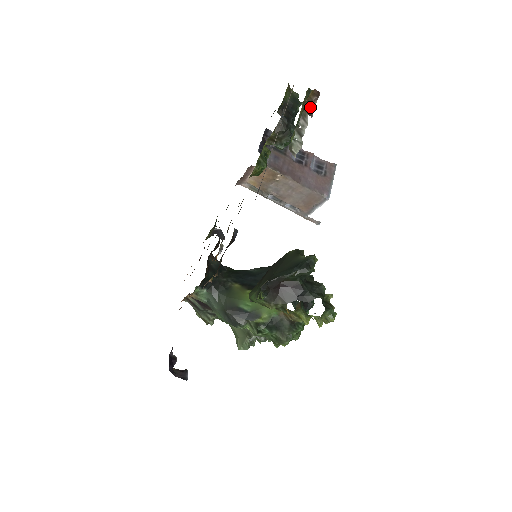
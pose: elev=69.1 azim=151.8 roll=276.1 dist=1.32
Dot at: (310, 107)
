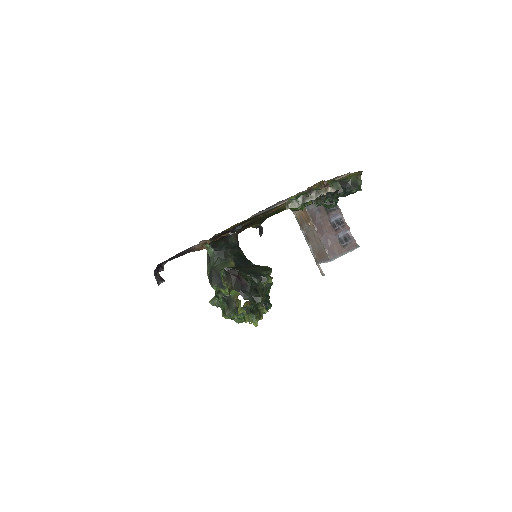
Dot at: (328, 191)
